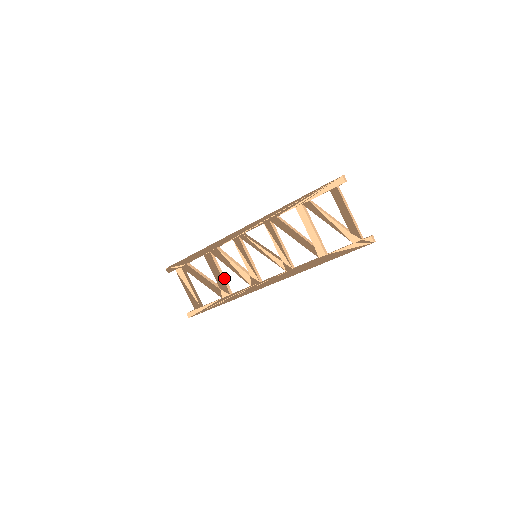
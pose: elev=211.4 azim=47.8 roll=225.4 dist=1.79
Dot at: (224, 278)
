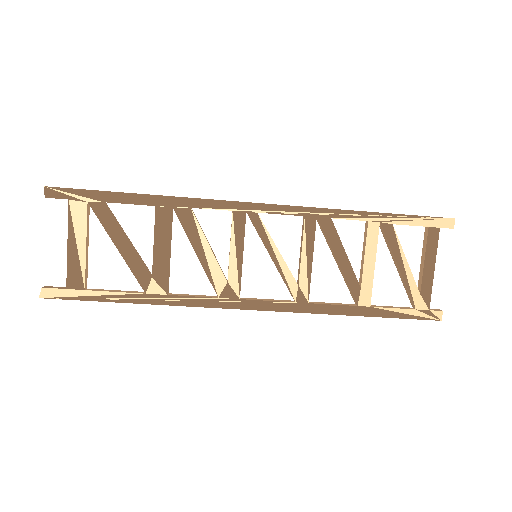
Dot at: occluded
